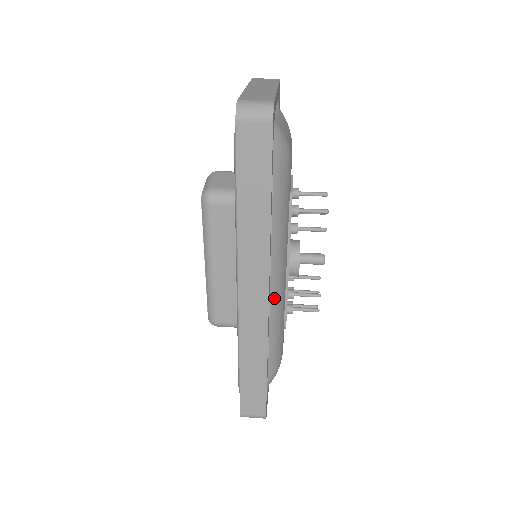
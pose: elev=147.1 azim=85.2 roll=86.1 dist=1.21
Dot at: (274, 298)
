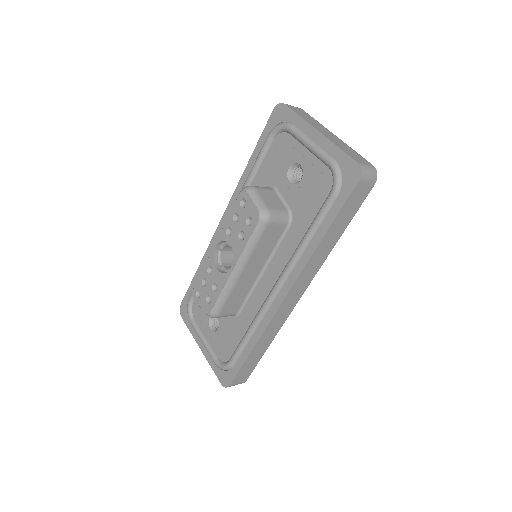
Dot at: occluded
